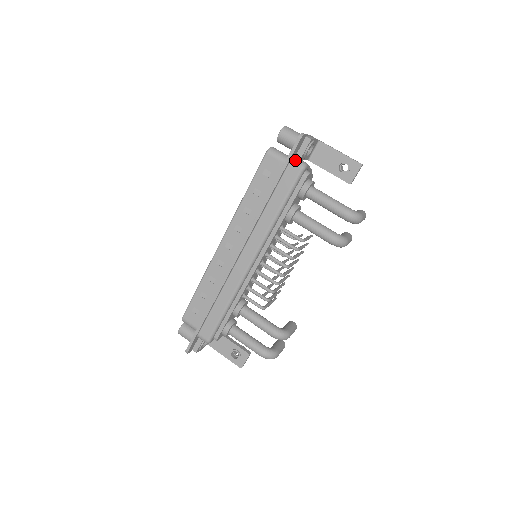
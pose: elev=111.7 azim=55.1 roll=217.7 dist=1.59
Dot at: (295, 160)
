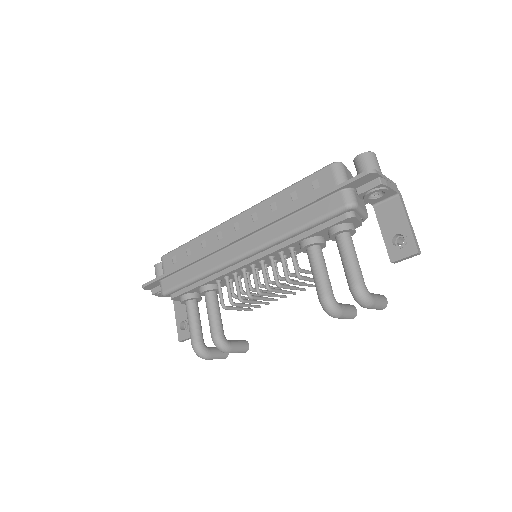
Dot at: (348, 192)
